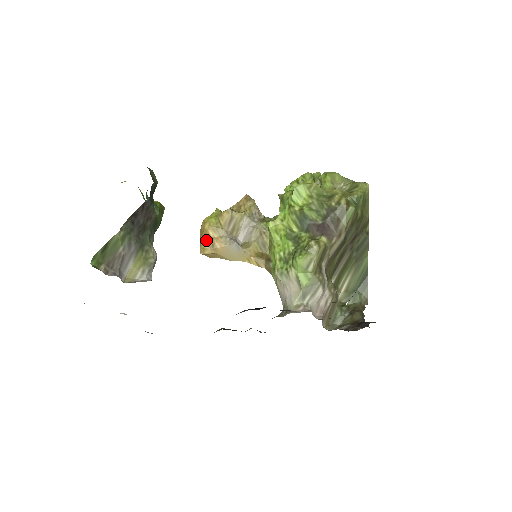
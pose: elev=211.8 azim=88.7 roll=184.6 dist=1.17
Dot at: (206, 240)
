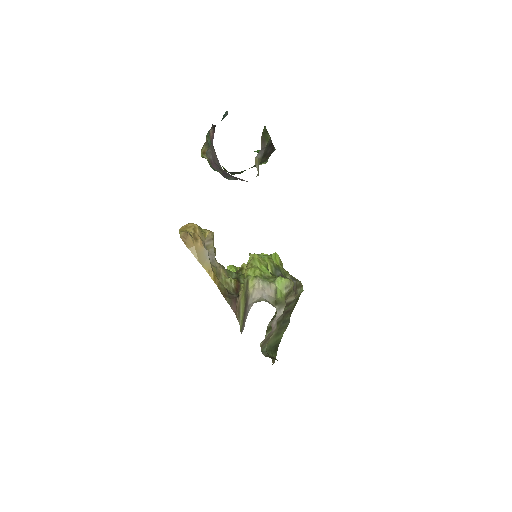
Dot at: (192, 232)
